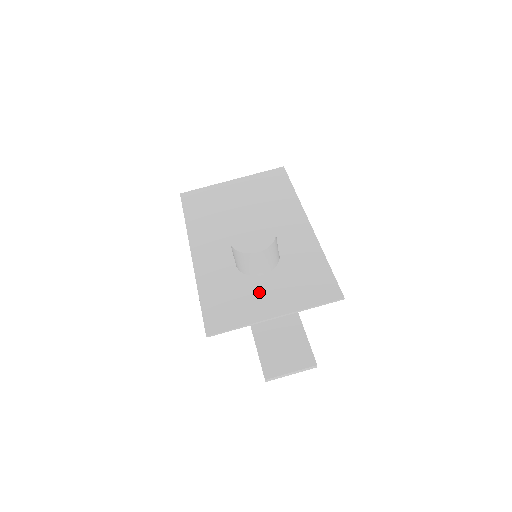
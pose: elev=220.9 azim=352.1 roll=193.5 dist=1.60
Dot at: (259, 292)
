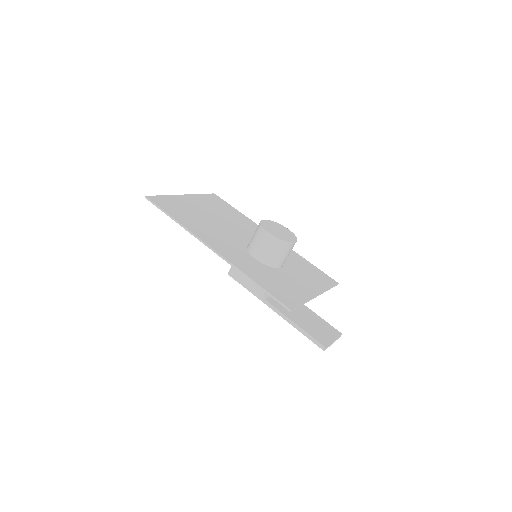
Dot at: (291, 279)
